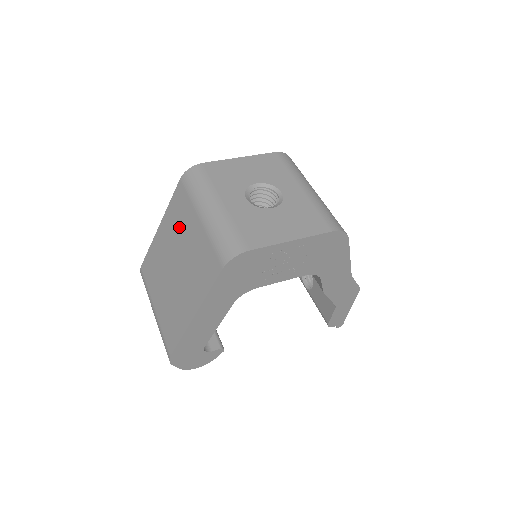
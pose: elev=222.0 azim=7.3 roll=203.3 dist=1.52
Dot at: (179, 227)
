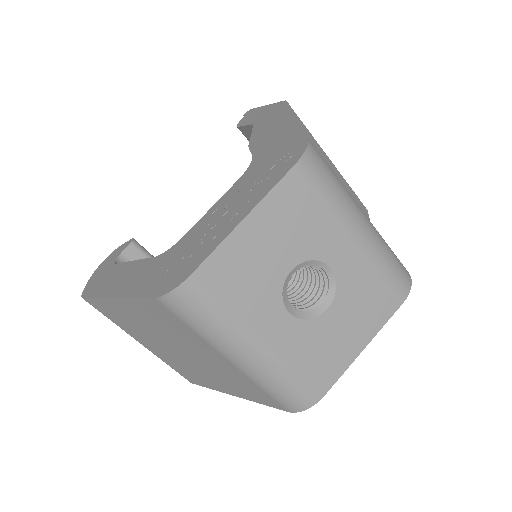
Dot at: (174, 334)
